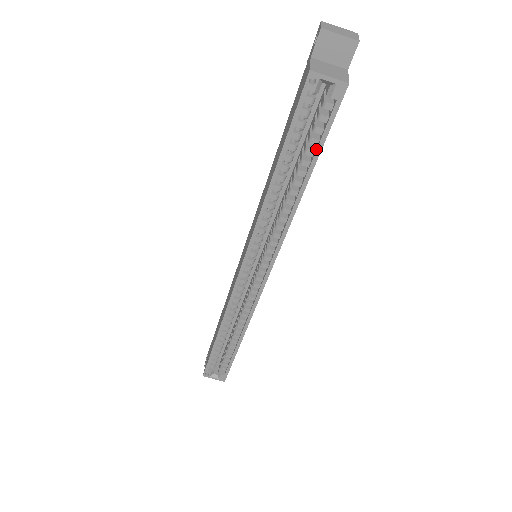
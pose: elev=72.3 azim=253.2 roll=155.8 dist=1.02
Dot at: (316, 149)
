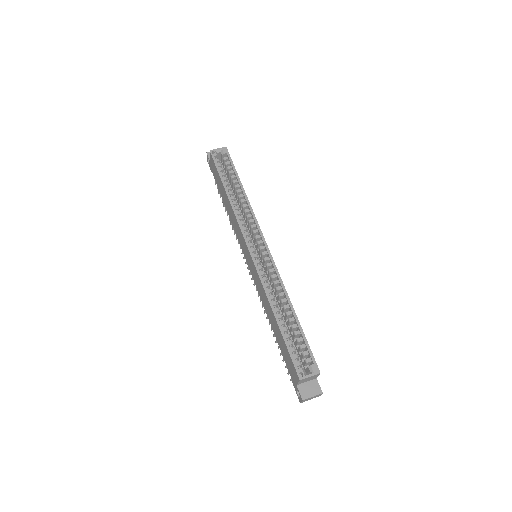
Dot at: (234, 172)
